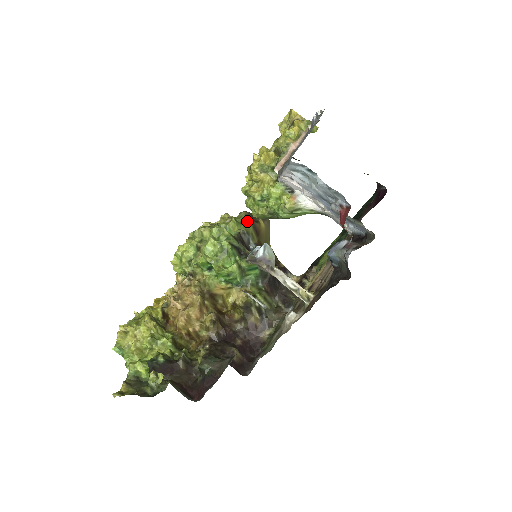
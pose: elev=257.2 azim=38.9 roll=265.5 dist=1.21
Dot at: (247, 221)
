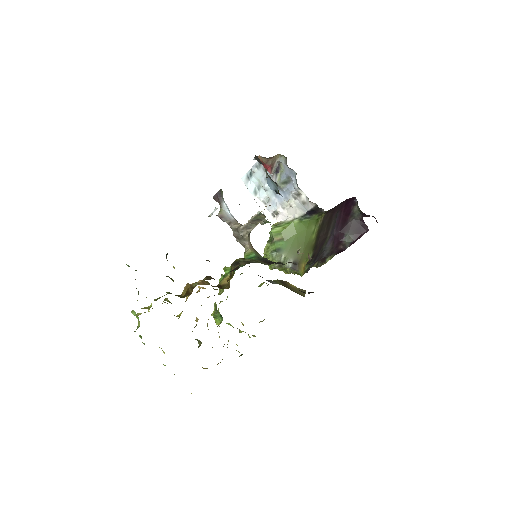
Dot at: occluded
